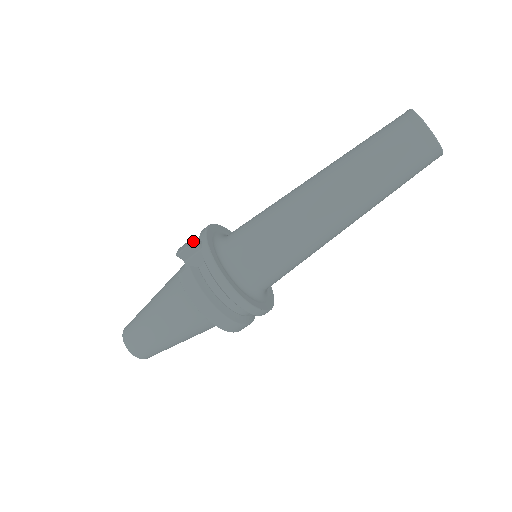
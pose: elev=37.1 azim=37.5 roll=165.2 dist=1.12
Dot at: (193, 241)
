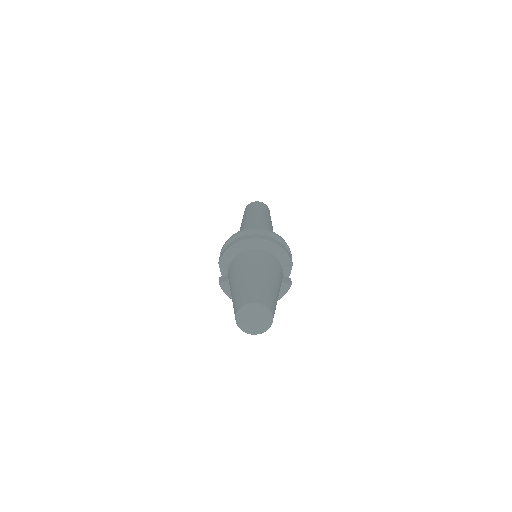
Dot at: occluded
